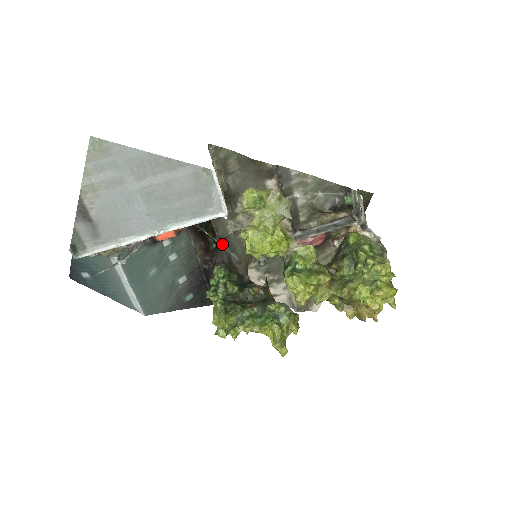
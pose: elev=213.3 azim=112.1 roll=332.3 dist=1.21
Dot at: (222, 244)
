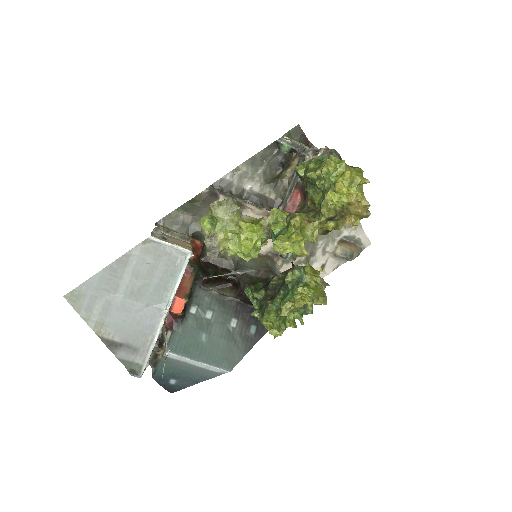
Dot at: (234, 272)
